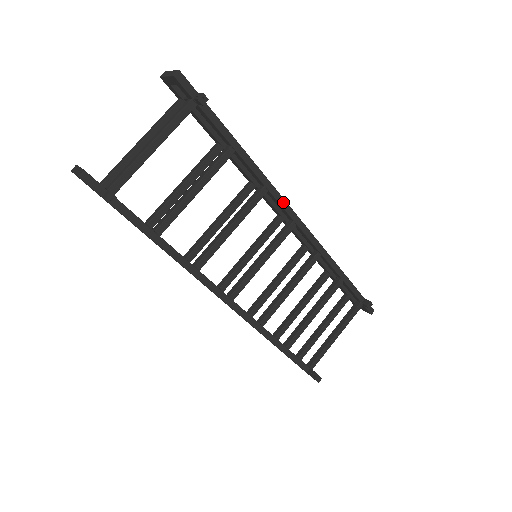
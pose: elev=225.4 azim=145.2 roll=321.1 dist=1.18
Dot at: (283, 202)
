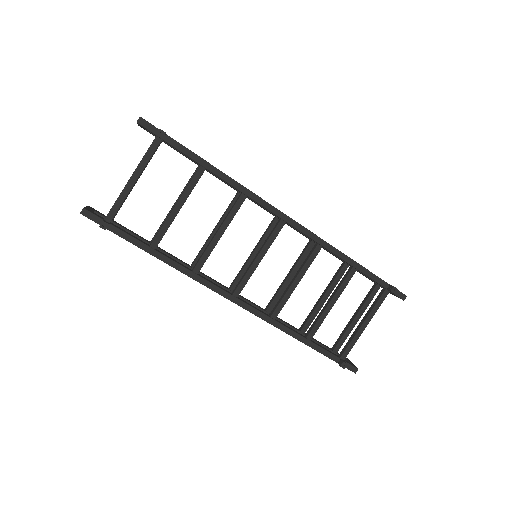
Dot at: (265, 204)
